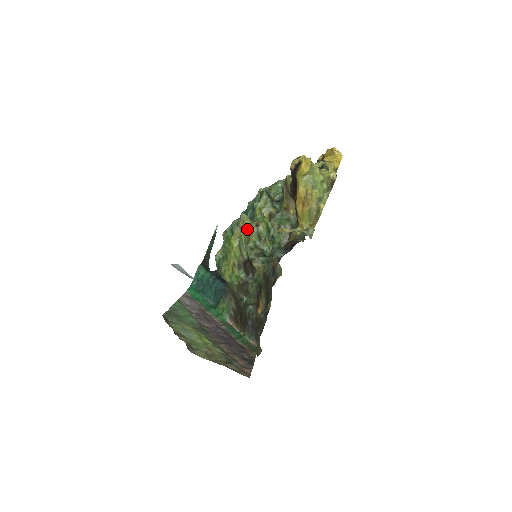
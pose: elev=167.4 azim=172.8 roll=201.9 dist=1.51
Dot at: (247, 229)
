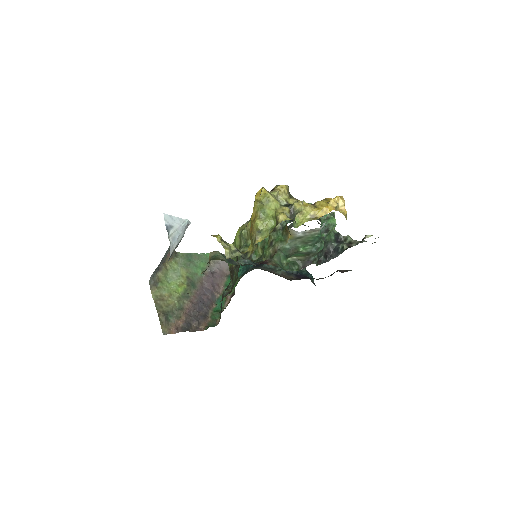
Dot at: occluded
